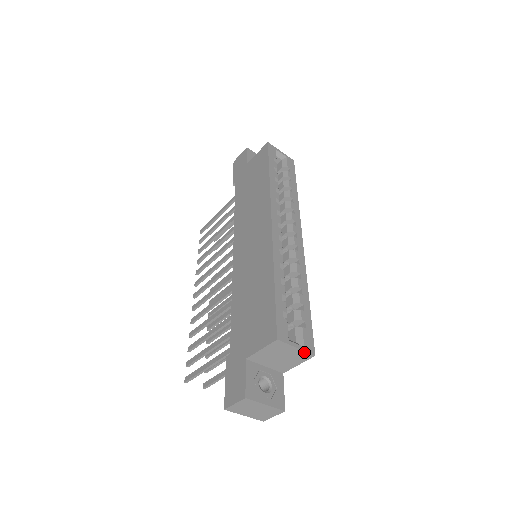
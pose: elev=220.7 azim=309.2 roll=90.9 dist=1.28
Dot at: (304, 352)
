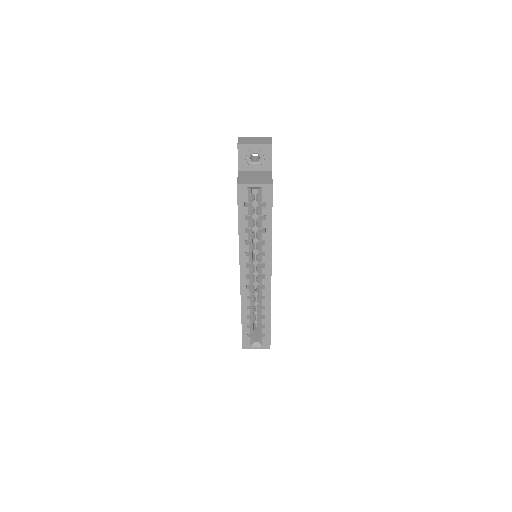
Dot at: (263, 348)
